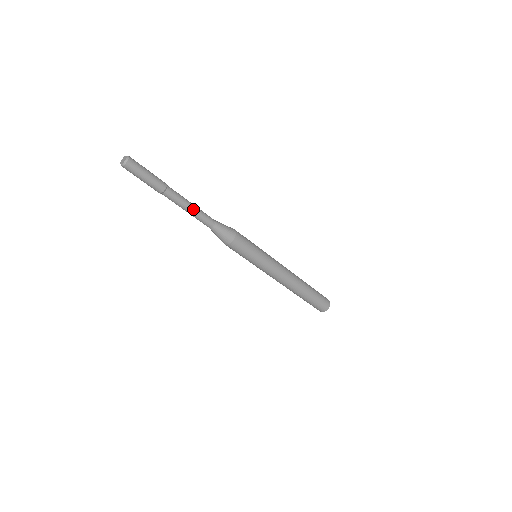
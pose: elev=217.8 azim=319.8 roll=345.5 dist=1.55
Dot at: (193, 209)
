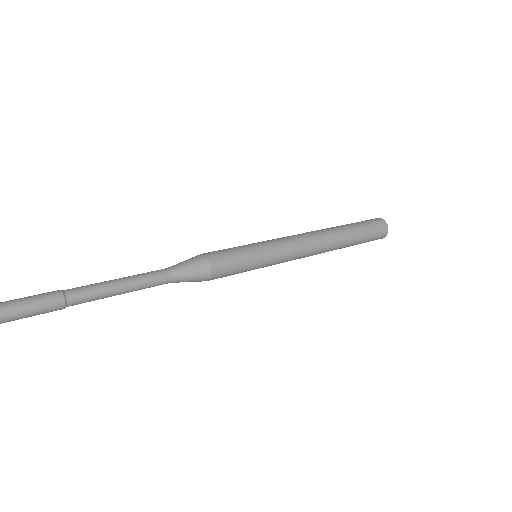
Dot at: (126, 292)
